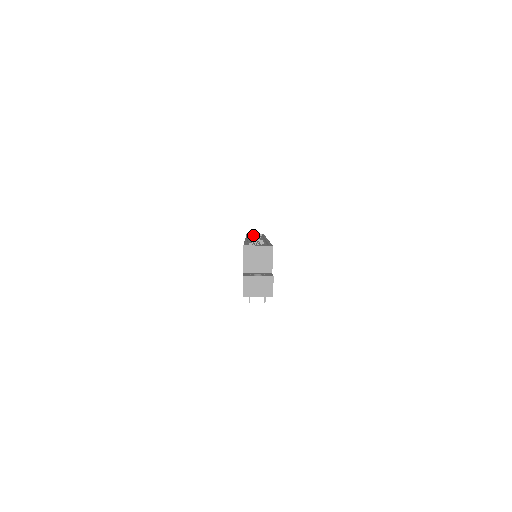
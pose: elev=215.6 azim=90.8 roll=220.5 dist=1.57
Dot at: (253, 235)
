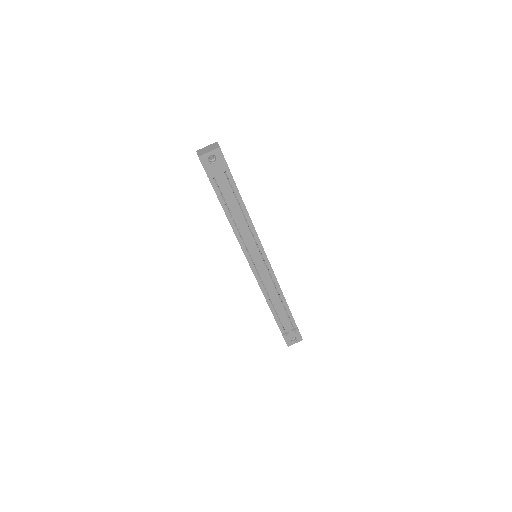
Dot at: occluded
